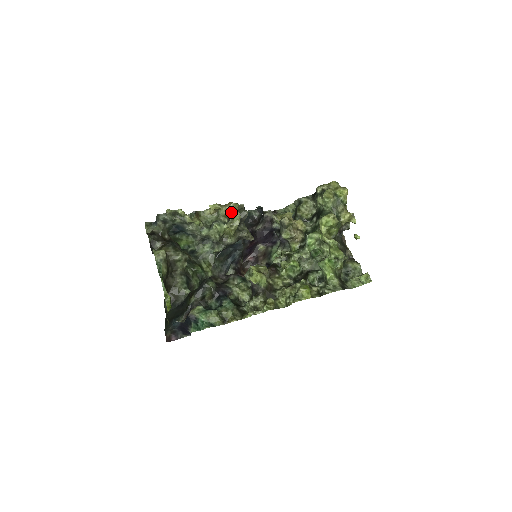
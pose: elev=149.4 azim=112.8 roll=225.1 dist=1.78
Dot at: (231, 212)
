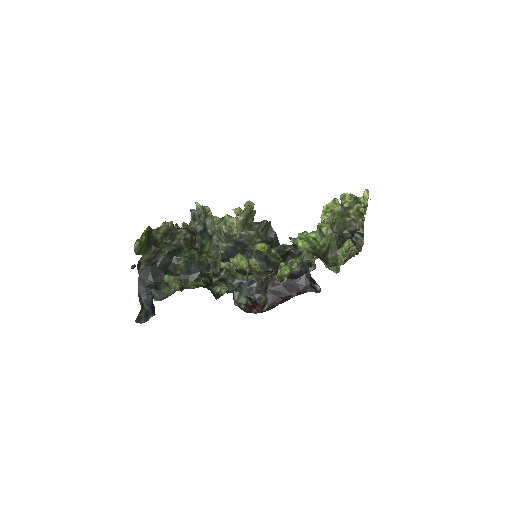
Dot at: (244, 208)
